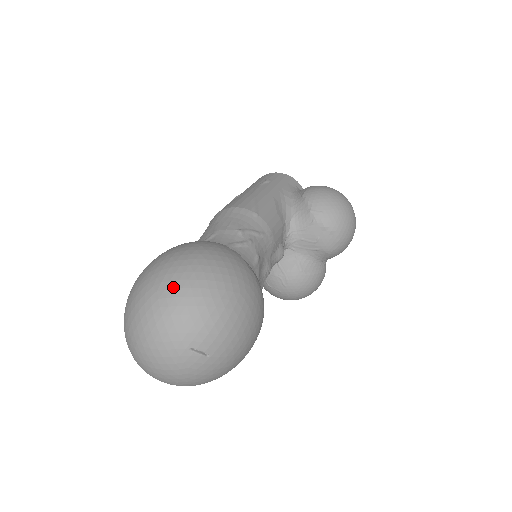
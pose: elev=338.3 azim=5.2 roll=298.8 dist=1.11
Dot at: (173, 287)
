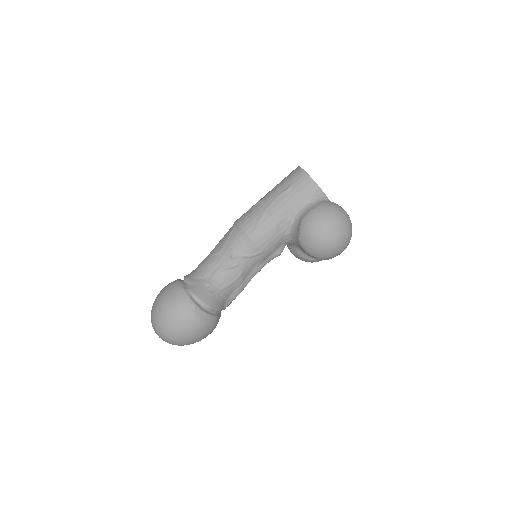
Dot at: (156, 323)
